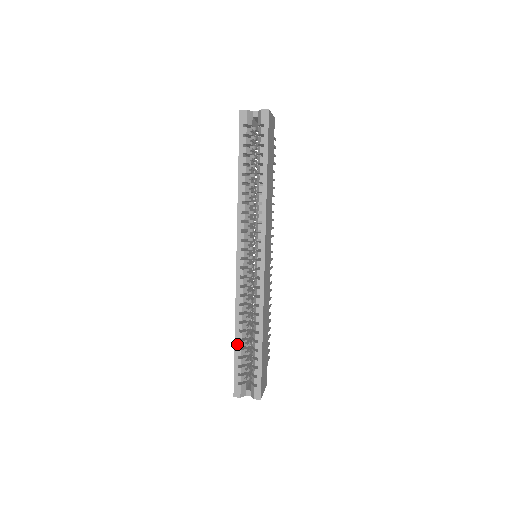
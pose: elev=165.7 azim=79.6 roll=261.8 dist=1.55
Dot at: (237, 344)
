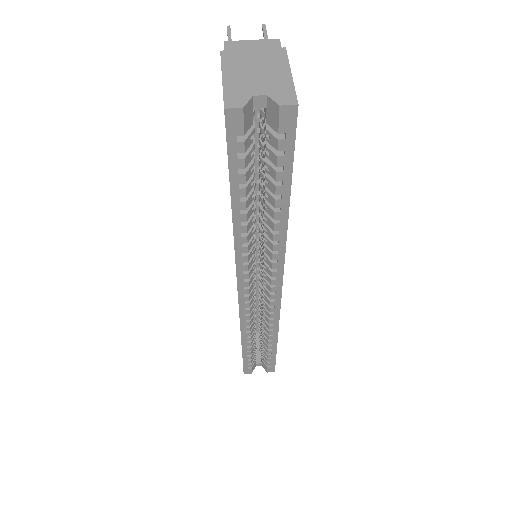
Dot at: (245, 350)
